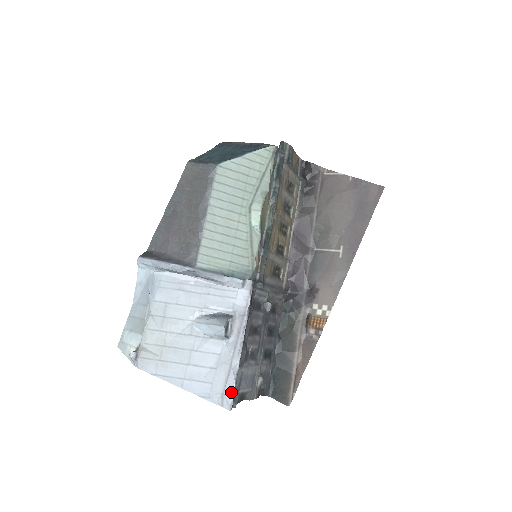
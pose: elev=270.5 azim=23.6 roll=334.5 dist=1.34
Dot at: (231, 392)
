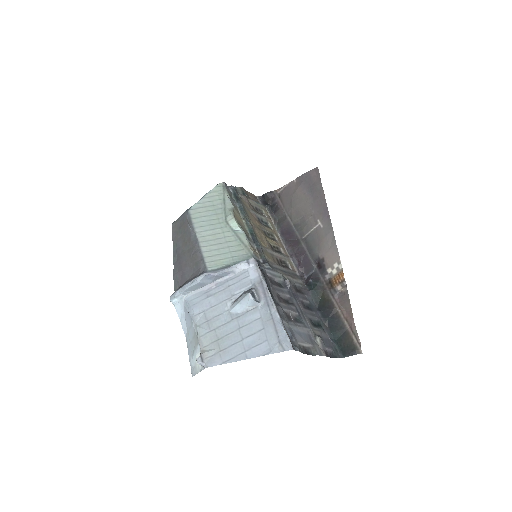
Dot at: (285, 336)
